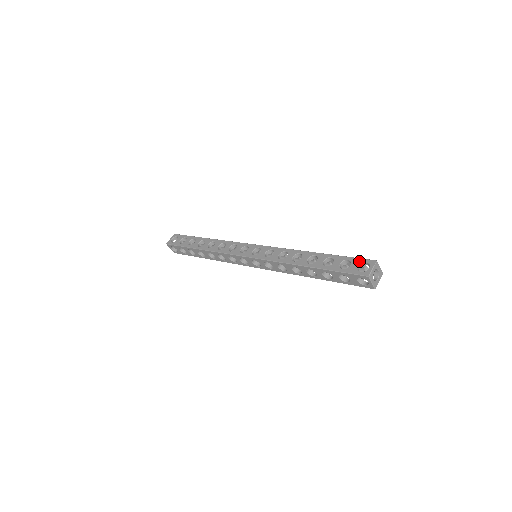
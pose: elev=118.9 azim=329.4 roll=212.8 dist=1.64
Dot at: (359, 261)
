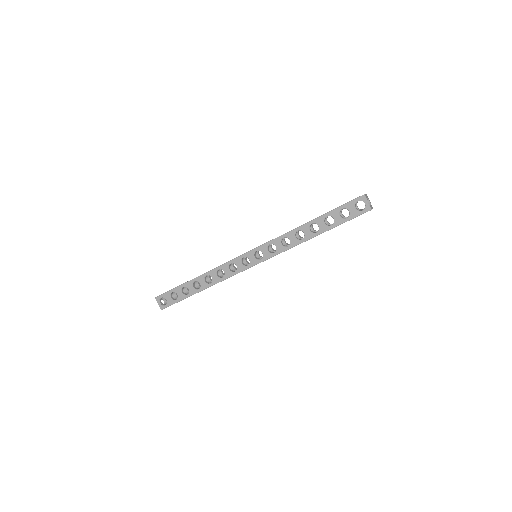
Dot at: (352, 204)
